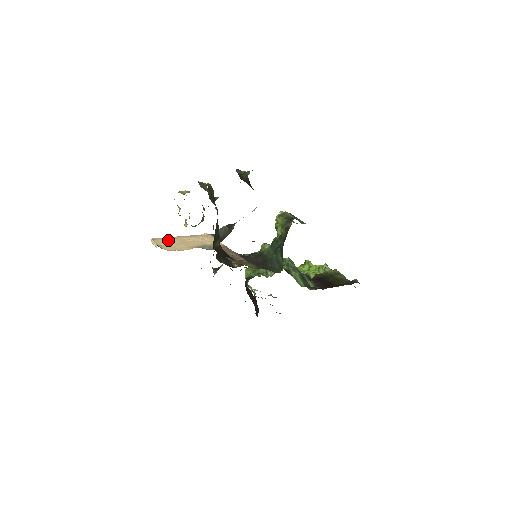
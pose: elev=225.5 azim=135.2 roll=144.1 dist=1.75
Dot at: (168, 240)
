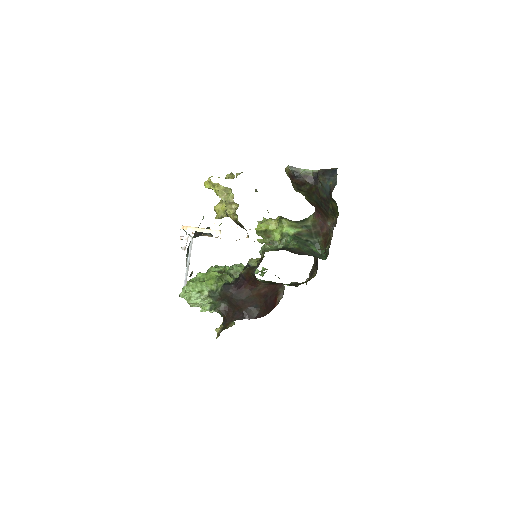
Dot at: occluded
